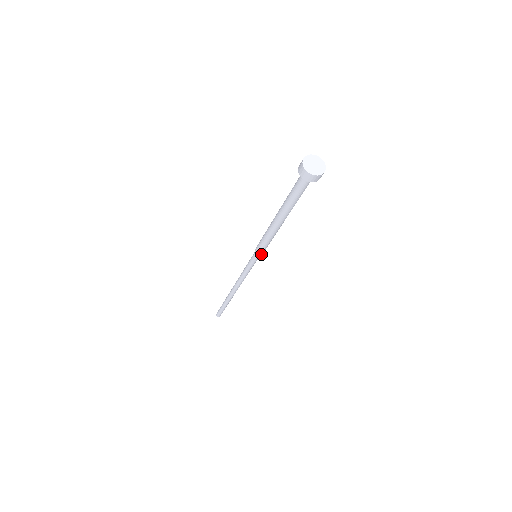
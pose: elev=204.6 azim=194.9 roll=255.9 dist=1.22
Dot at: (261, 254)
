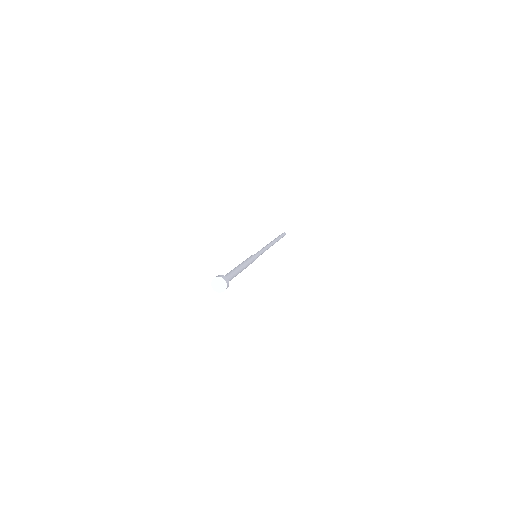
Dot at: occluded
